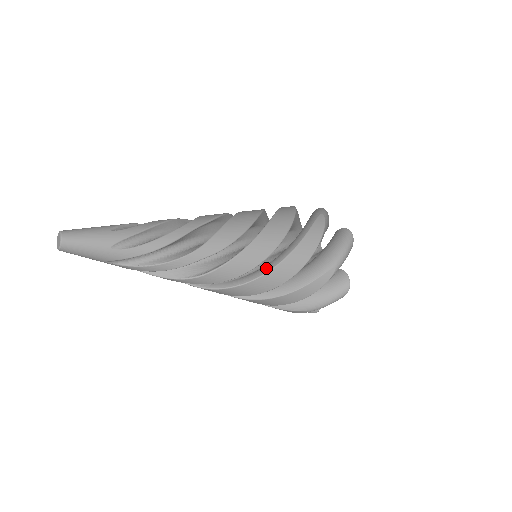
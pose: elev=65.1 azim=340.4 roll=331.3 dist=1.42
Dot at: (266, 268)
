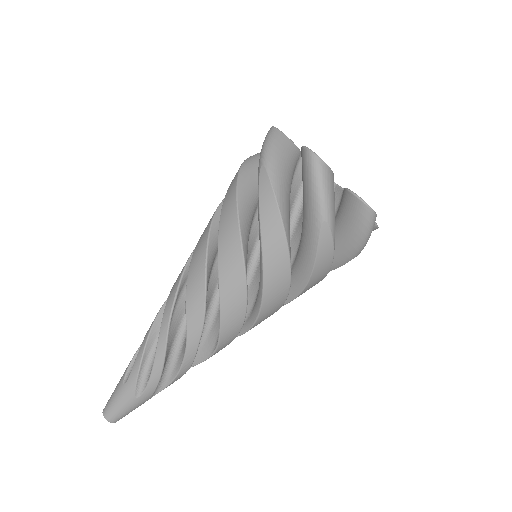
Dot at: (259, 290)
